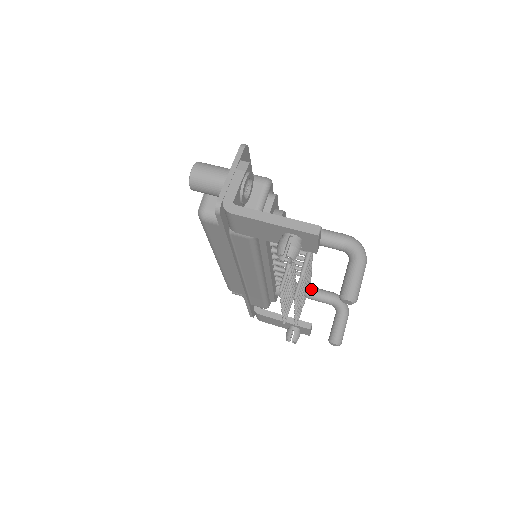
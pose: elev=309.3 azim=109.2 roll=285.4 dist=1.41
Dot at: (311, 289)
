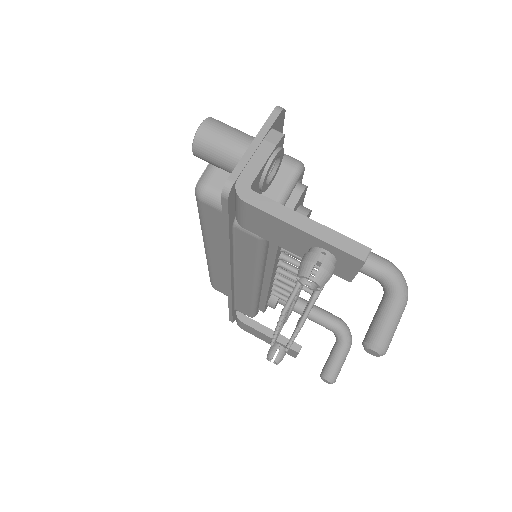
Dot at: occluded
